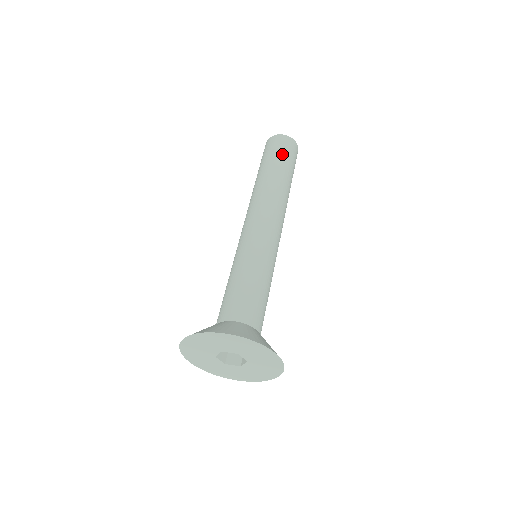
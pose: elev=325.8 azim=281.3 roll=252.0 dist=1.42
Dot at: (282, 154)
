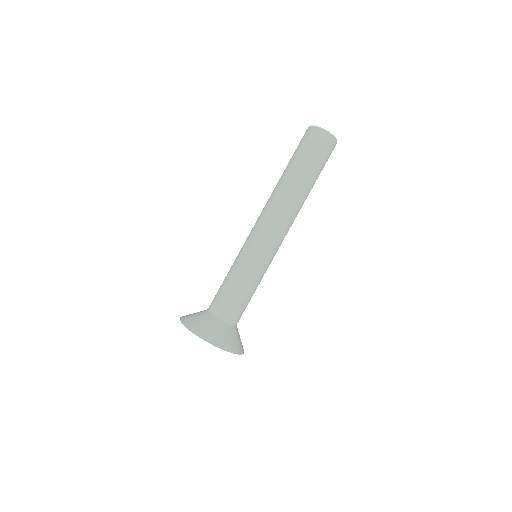
Dot at: (308, 155)
